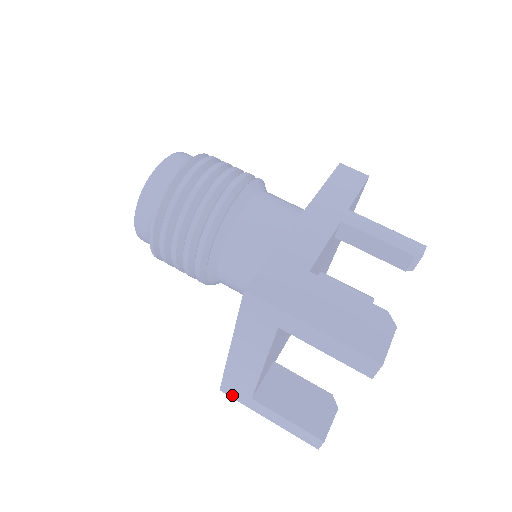
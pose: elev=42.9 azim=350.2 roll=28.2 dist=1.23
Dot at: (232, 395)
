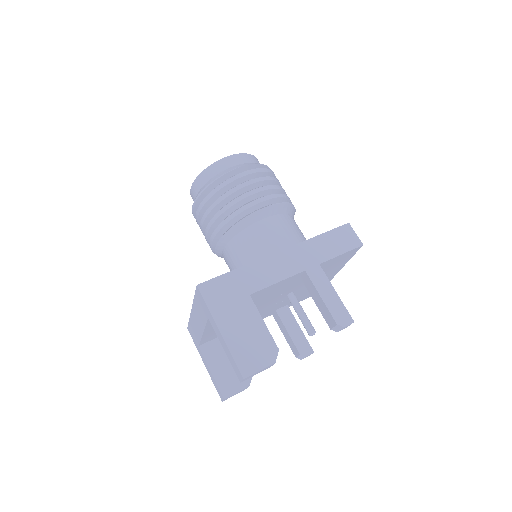
Dot at: (192, 336)
